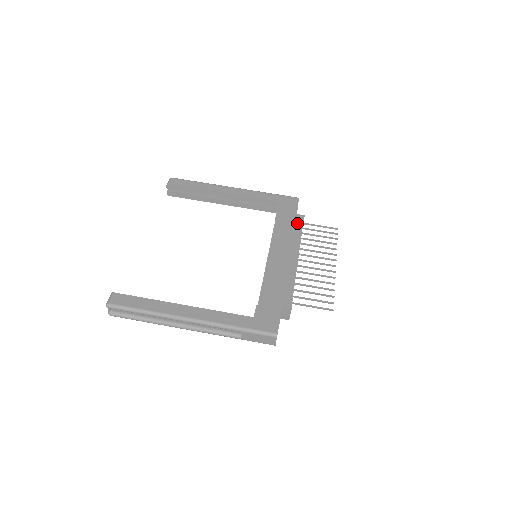
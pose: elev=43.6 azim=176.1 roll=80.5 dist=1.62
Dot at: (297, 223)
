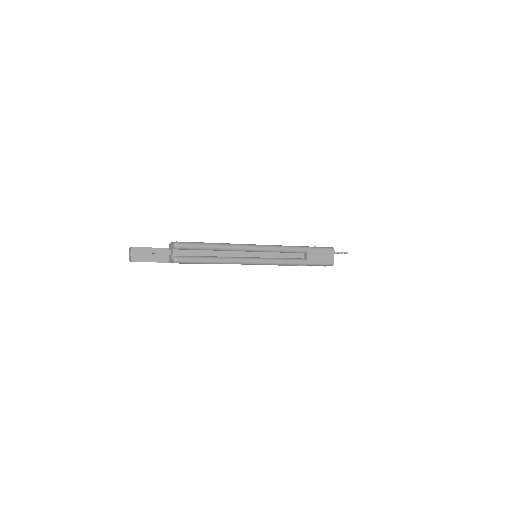
Dot at: occluded
